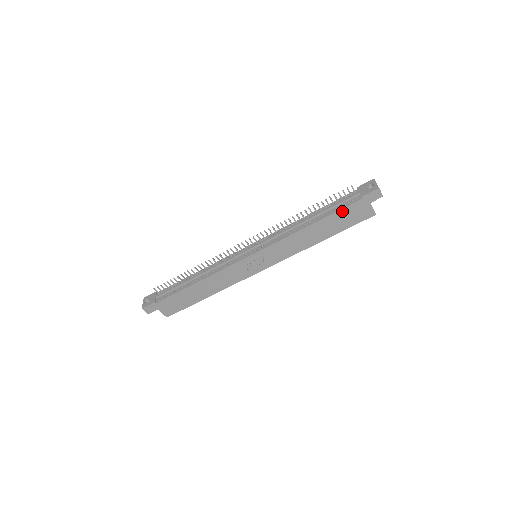
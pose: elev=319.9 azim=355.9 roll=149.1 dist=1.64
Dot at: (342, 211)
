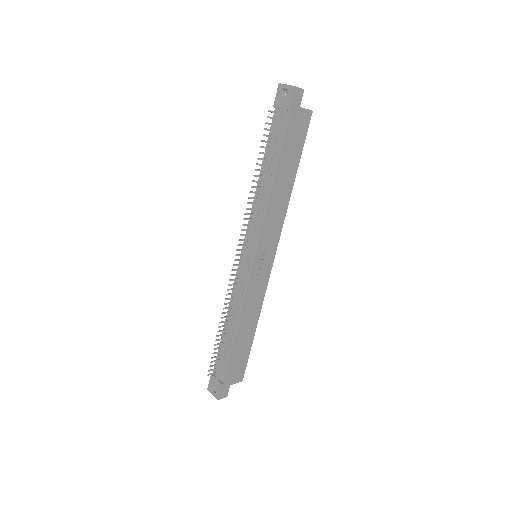
Dot at: (285, 141)
